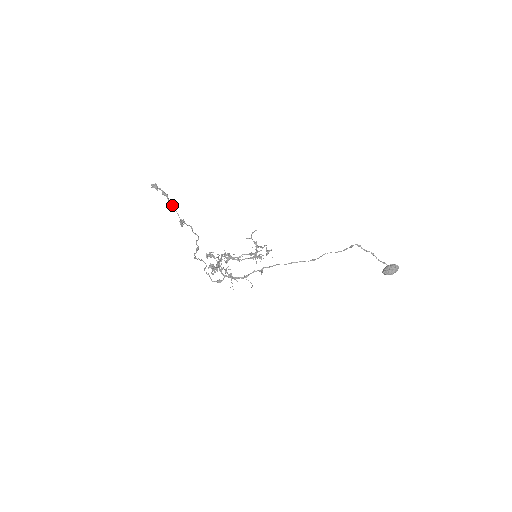
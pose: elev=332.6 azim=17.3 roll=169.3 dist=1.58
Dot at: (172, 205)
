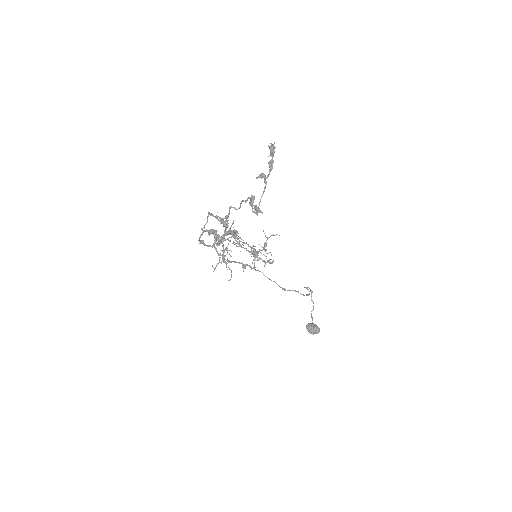
Dot at: (266, 182)
